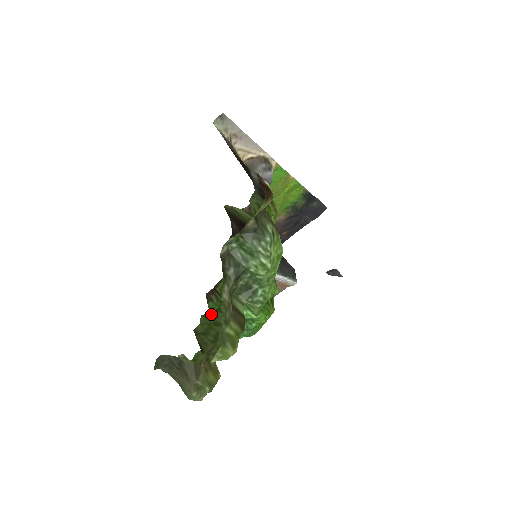
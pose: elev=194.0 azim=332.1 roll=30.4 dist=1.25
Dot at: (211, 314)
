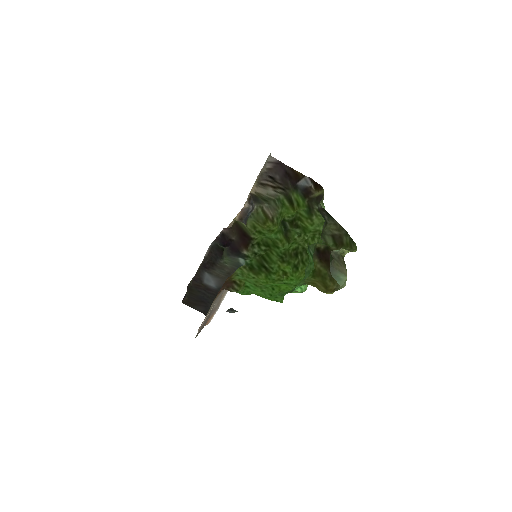
Dot at: (320, 244)
